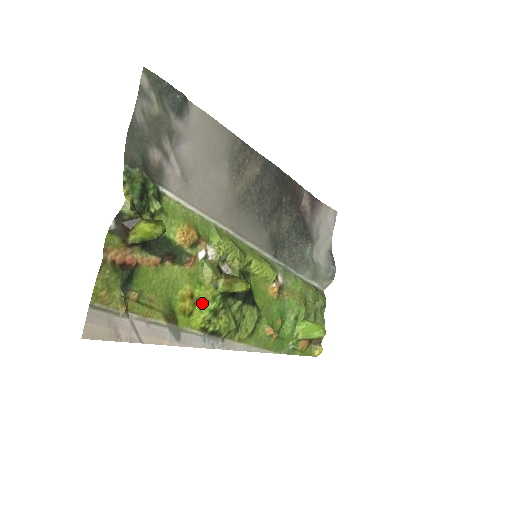
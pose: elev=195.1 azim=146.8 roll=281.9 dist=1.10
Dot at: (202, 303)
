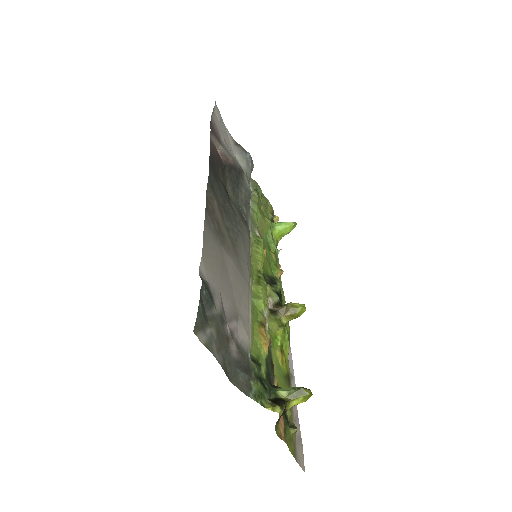
Dot at: (284, 343)
